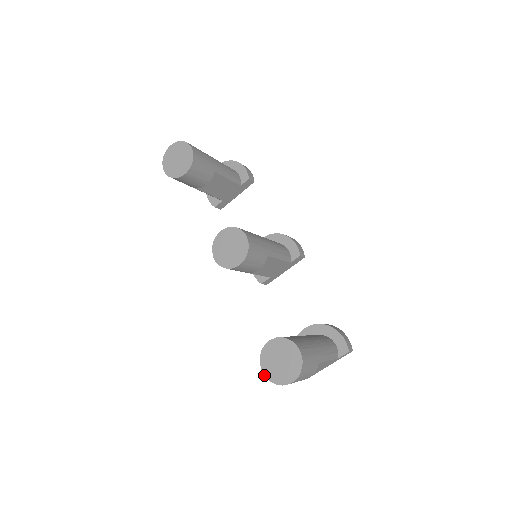
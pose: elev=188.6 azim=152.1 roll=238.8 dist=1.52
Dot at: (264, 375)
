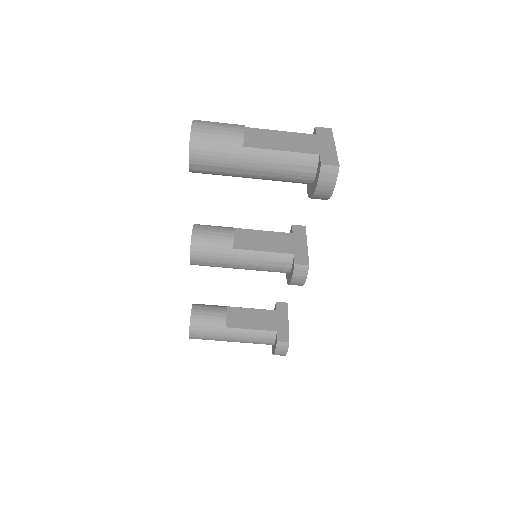
Dot at: occluded
